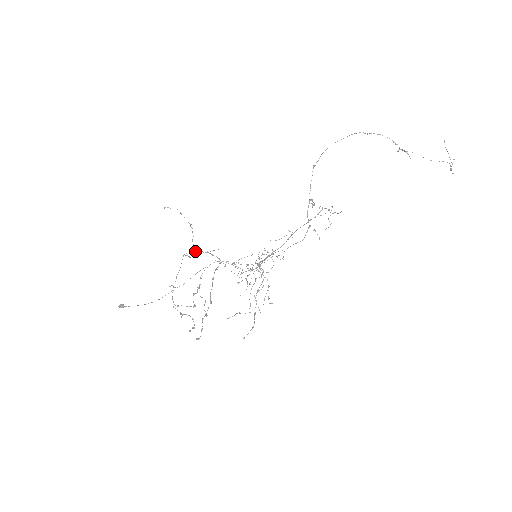
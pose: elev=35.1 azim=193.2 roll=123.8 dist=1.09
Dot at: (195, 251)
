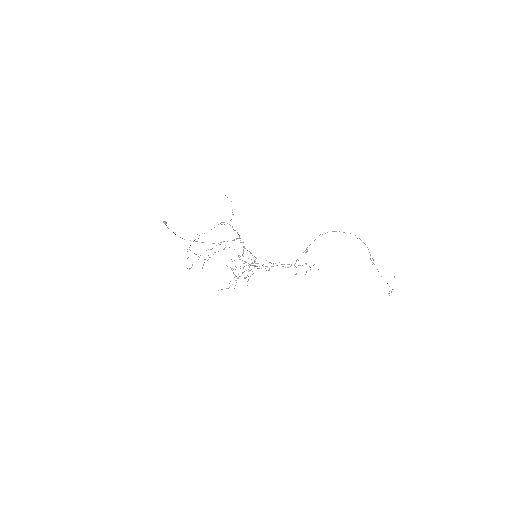
Dot at: occluded
